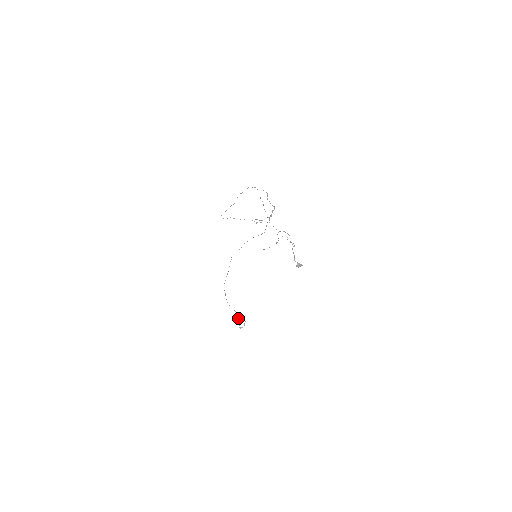
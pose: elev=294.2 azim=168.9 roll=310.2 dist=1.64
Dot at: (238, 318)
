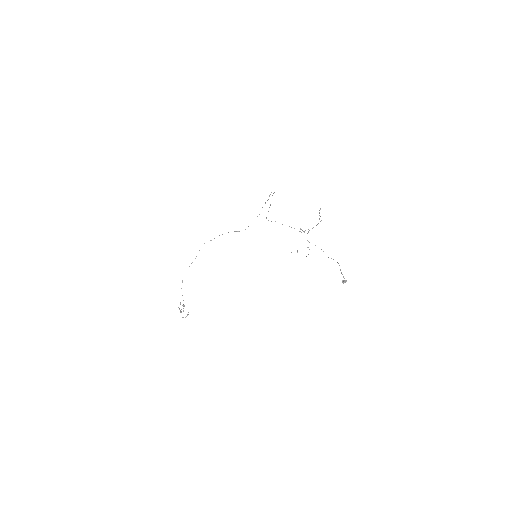
Dot at: occluded
